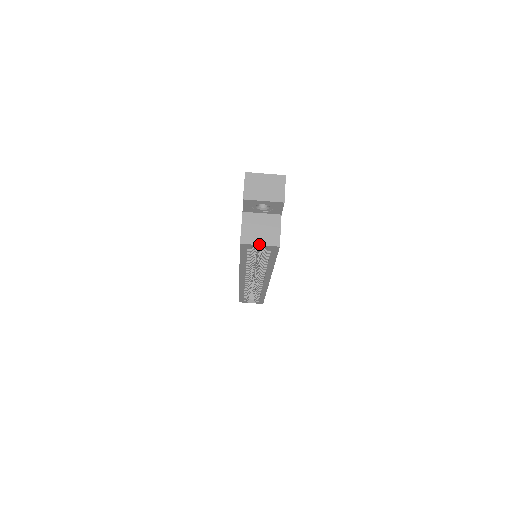
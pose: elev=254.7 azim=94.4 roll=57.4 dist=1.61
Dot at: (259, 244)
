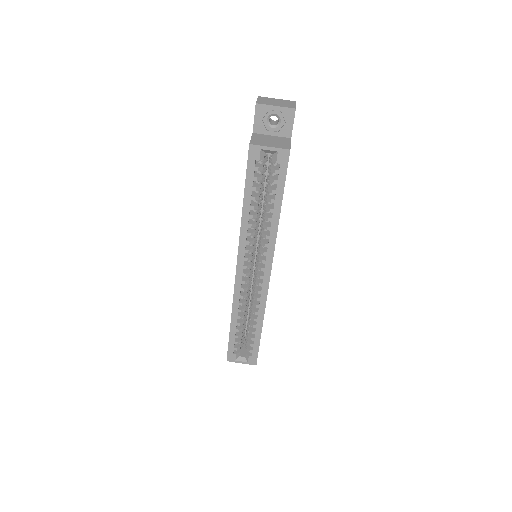
Dot at: (269, 146)
